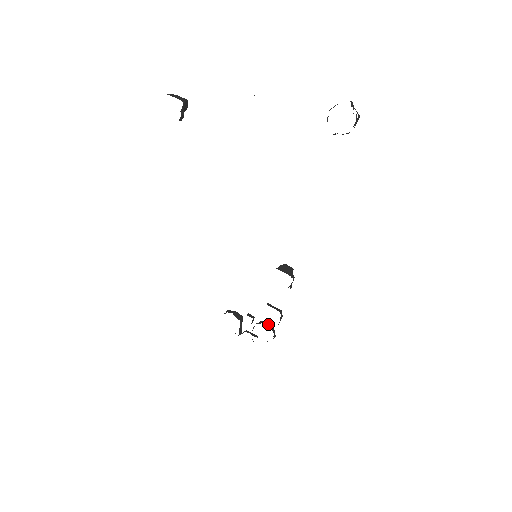
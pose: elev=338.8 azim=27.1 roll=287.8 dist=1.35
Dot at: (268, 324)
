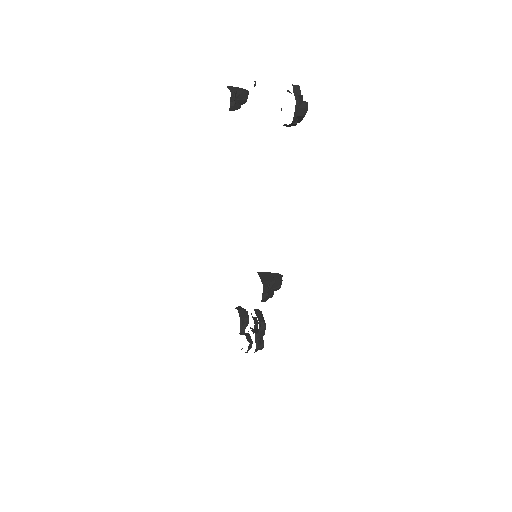
Dot at: (255, 332)
